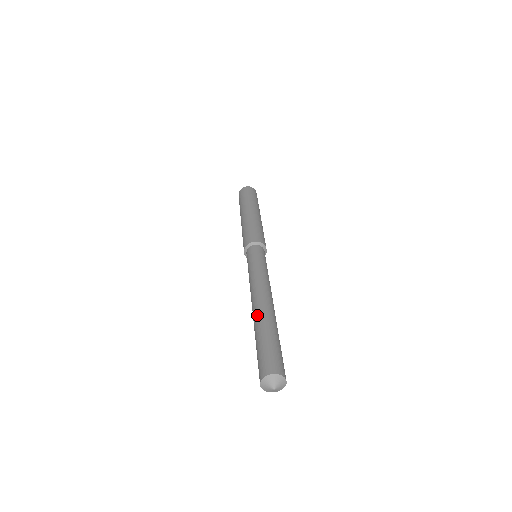
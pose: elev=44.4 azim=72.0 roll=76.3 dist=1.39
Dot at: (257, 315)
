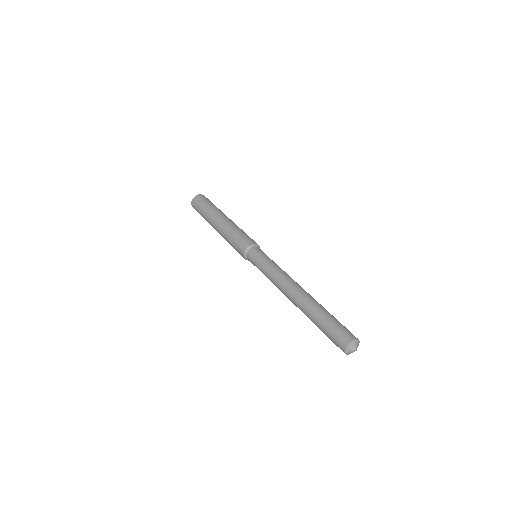
Dot at: (306, 302)
